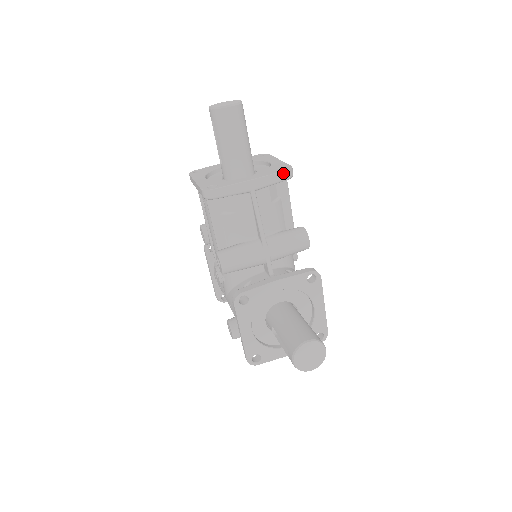
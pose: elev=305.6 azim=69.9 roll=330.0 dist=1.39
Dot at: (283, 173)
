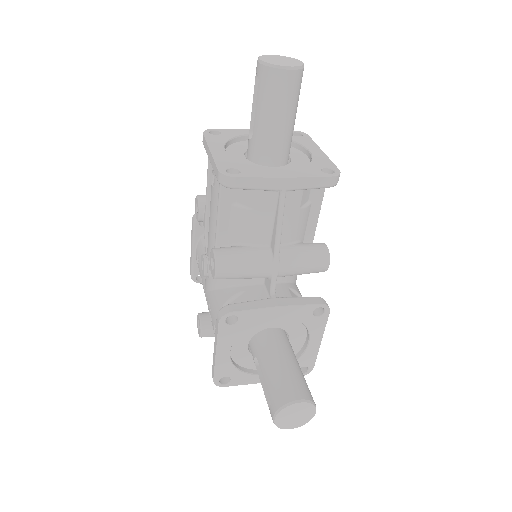
Dot at: (328, 178)
